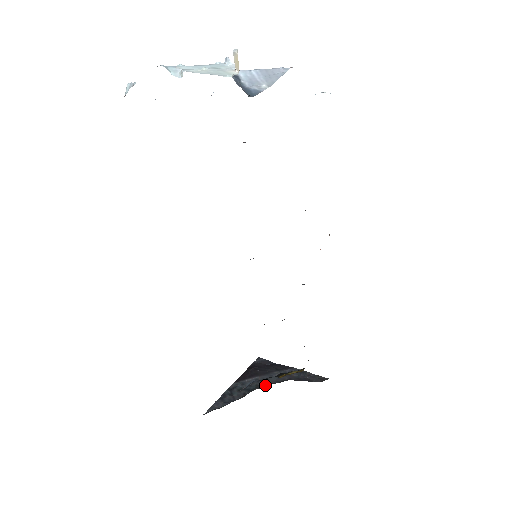
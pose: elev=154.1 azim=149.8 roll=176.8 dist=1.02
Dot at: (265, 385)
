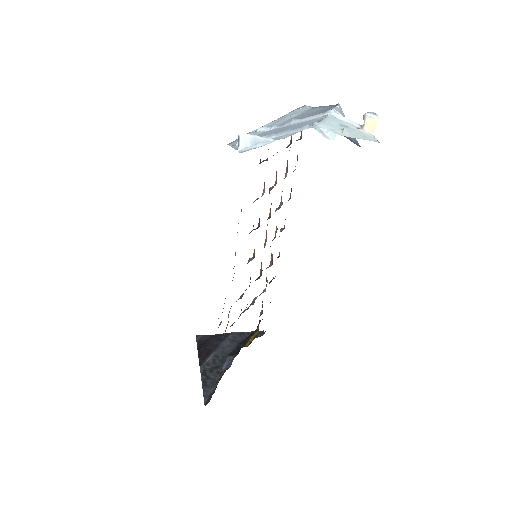
Dot at: (226, 357)
